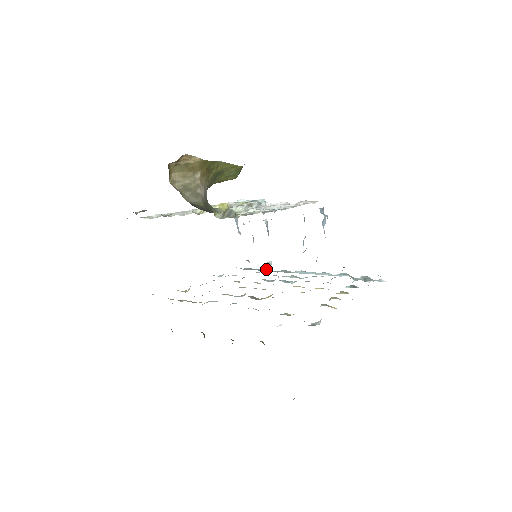
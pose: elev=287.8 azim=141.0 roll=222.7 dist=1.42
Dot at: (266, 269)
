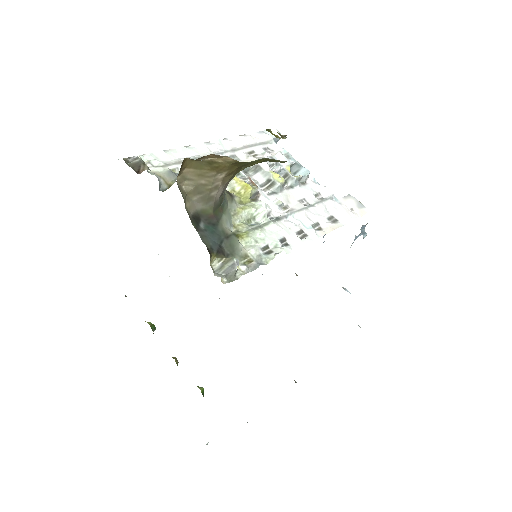
Dot at: occluded
